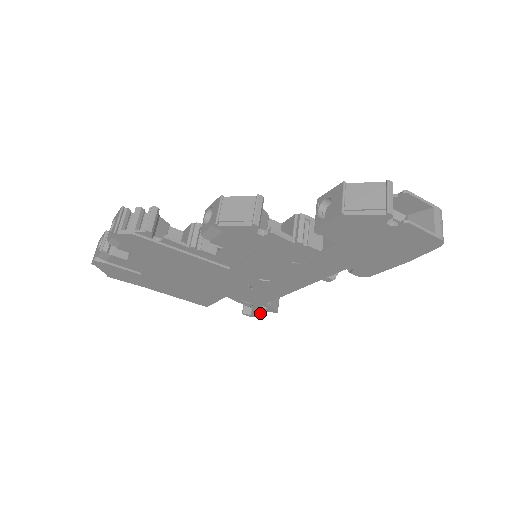
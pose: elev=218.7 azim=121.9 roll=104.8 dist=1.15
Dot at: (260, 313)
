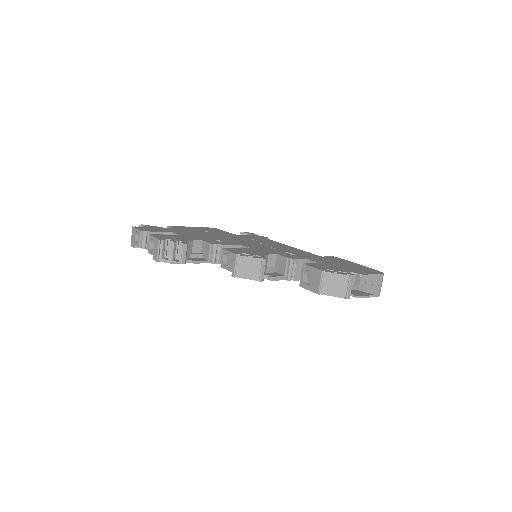
Dot at: occluded
